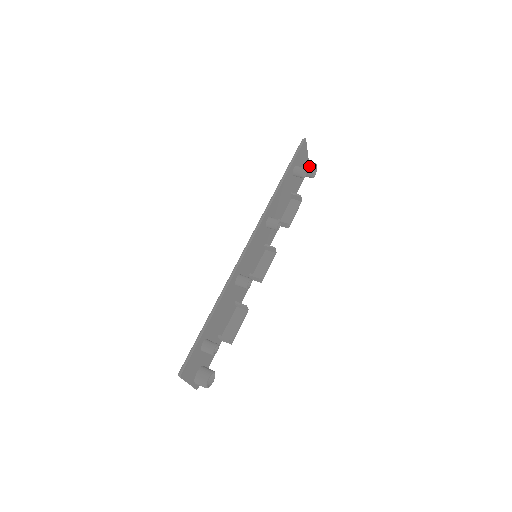
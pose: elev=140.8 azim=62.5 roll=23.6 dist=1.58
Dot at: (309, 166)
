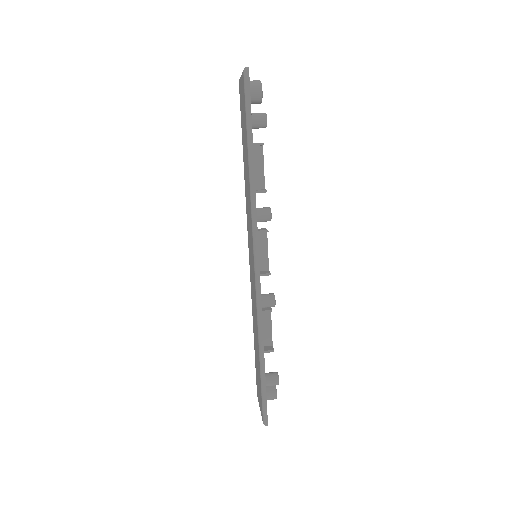
Dot at: (255, 93)
